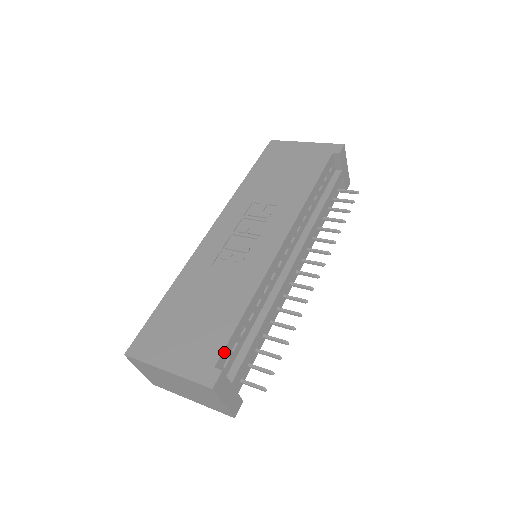
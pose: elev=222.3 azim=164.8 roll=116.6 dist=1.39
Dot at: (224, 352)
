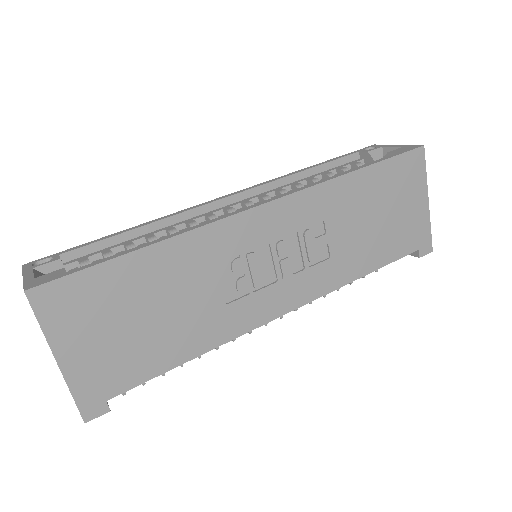
Dot at: (129, 388)
